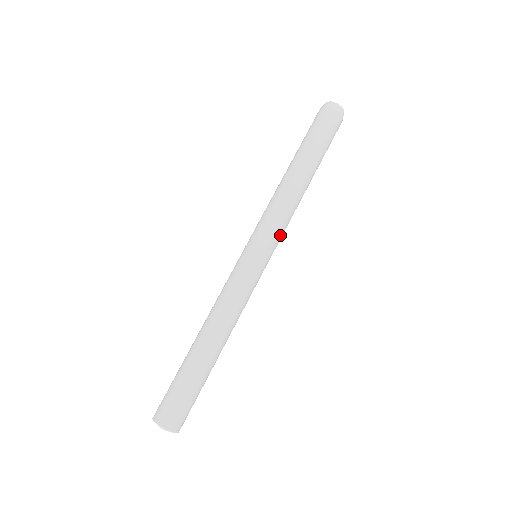
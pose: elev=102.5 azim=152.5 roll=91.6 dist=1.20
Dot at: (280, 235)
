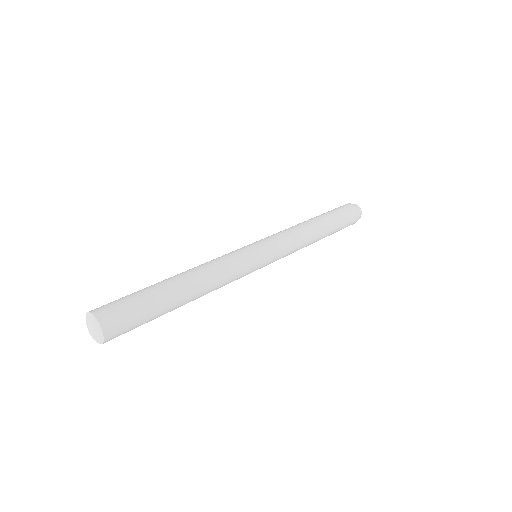
Dot at: (284, 252)
